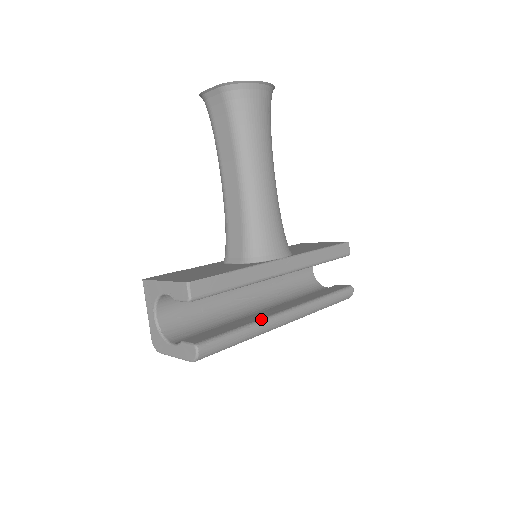
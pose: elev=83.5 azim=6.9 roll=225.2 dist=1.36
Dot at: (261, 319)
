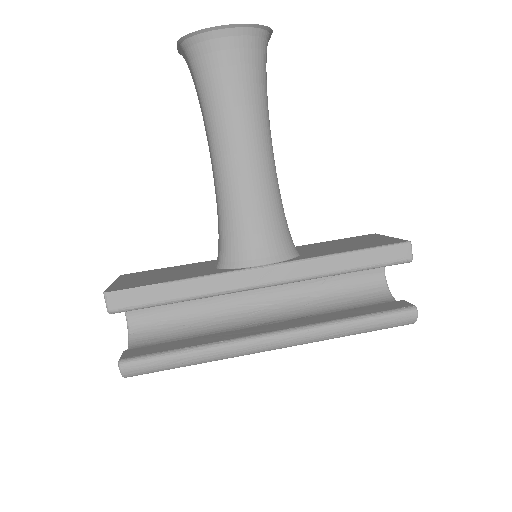
Dot at: (224, 340)
